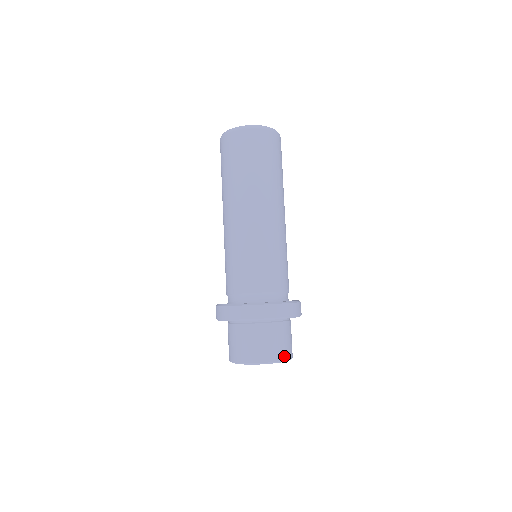
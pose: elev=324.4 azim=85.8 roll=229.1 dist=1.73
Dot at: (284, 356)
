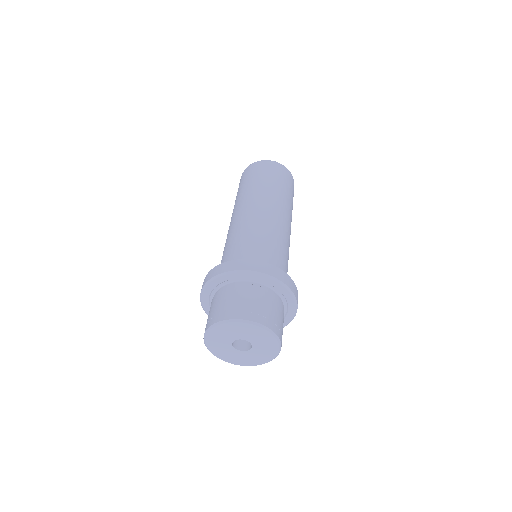
Dot at: (269, 324)
